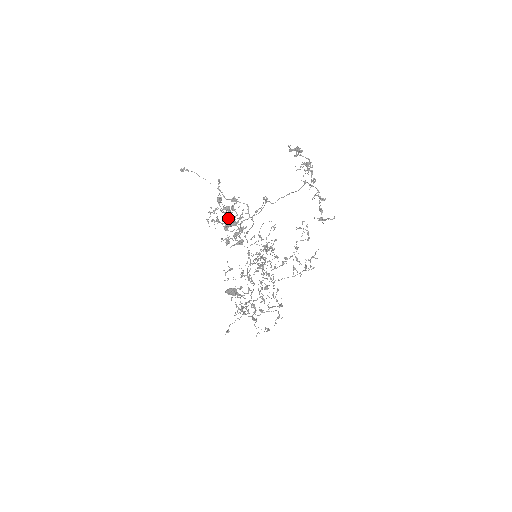
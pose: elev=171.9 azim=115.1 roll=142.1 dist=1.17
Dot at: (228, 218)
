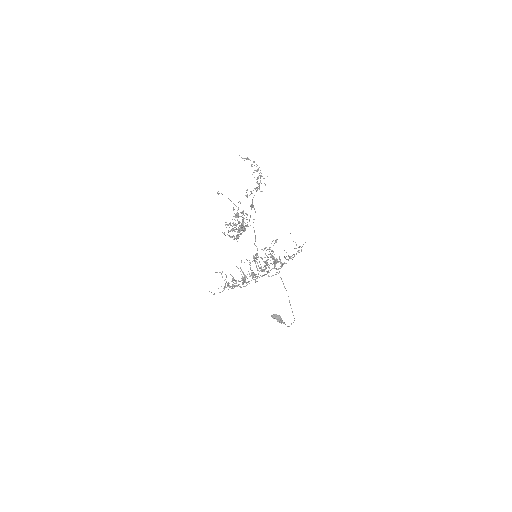
Dot at: (240, 226)
